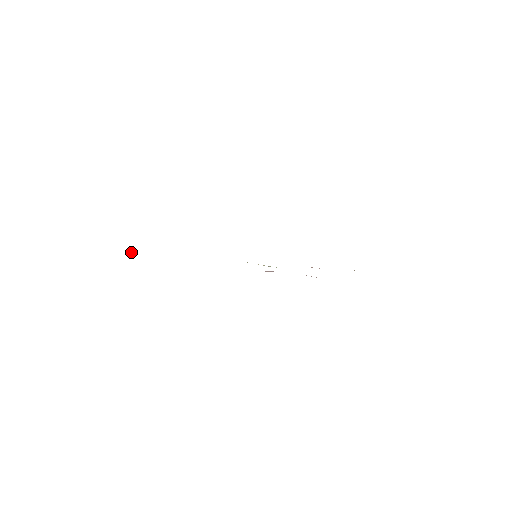
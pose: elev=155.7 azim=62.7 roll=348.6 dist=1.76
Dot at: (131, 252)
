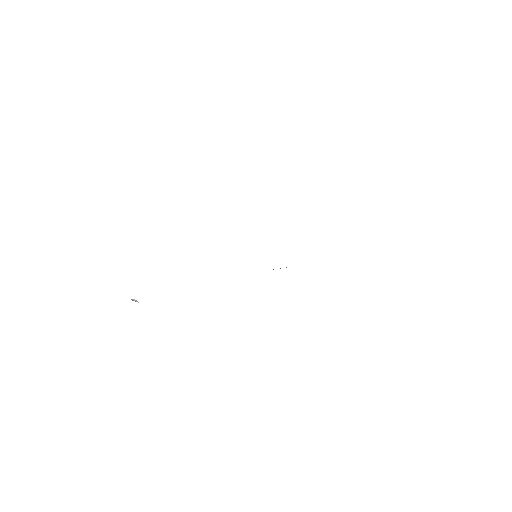
Dot at: occluded
